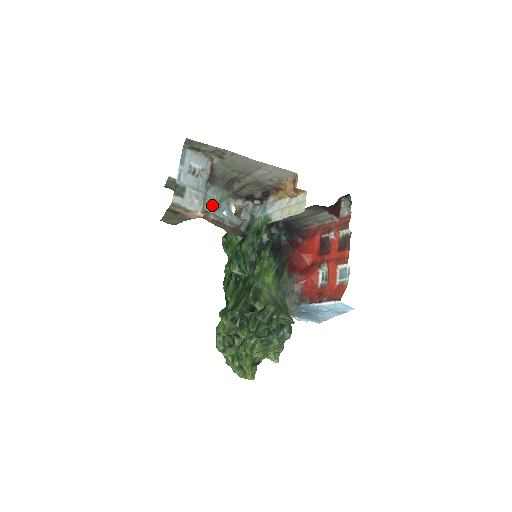
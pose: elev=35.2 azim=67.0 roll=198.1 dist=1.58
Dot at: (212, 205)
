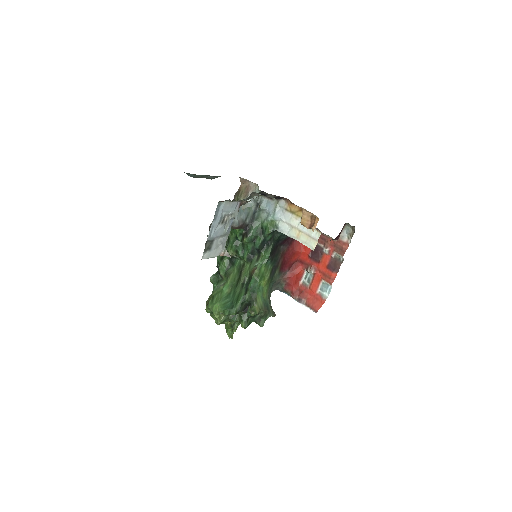
Dot at: occluded
